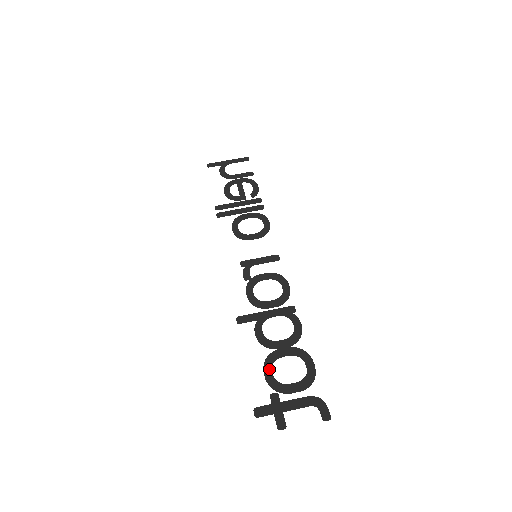
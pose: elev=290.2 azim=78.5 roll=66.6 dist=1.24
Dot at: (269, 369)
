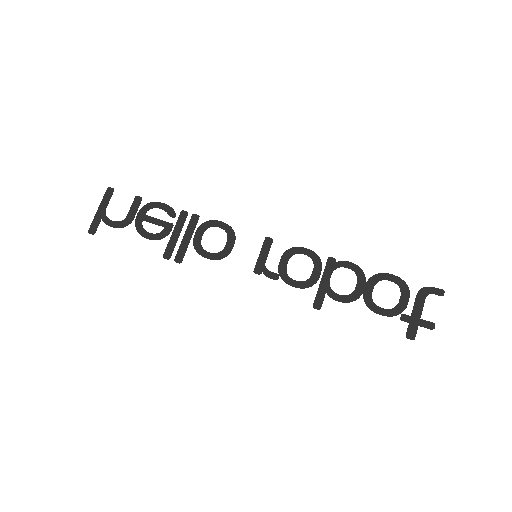
Dot at: (378, 309)
